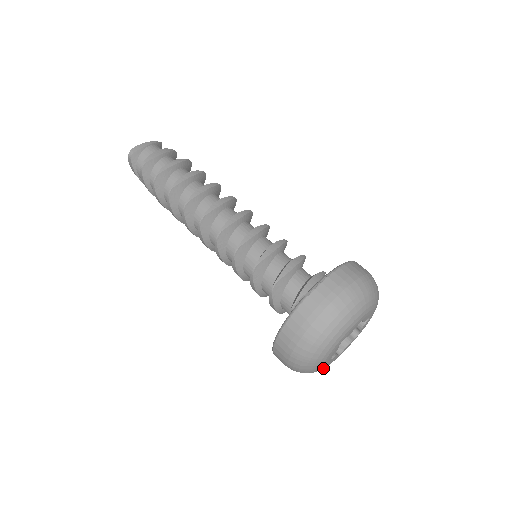
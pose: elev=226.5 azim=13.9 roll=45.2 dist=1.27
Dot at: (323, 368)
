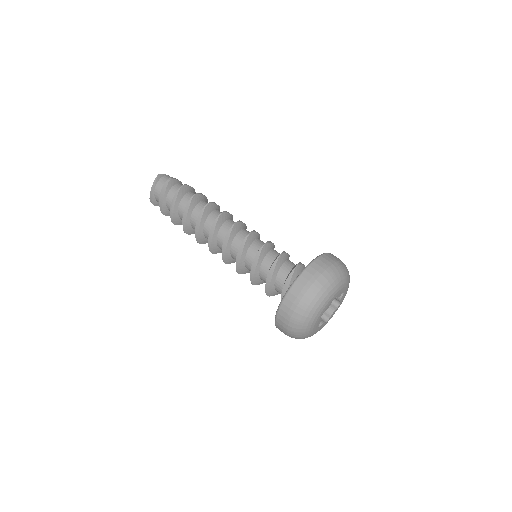
Dot at: occluded
